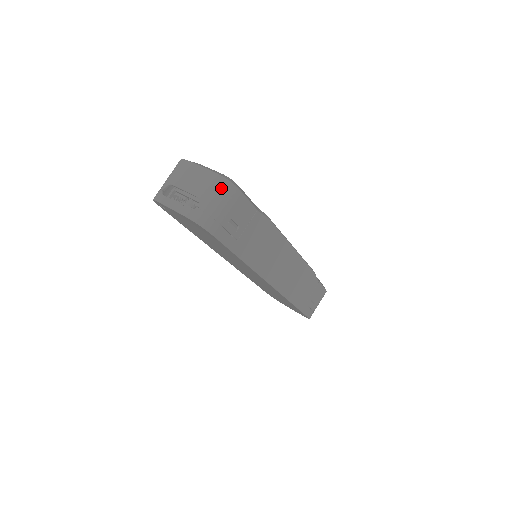
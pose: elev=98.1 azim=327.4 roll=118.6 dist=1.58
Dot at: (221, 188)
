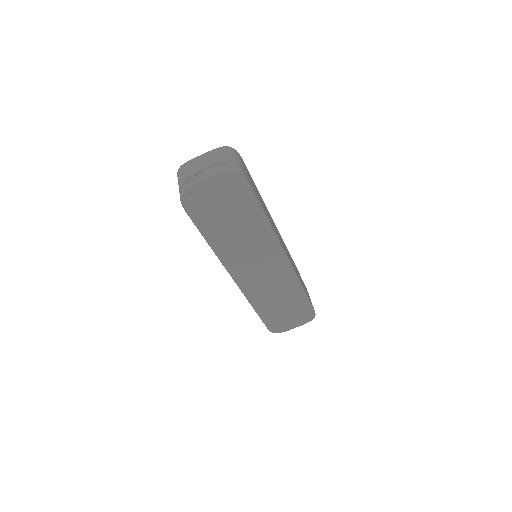
Dot at: (230, 151)
